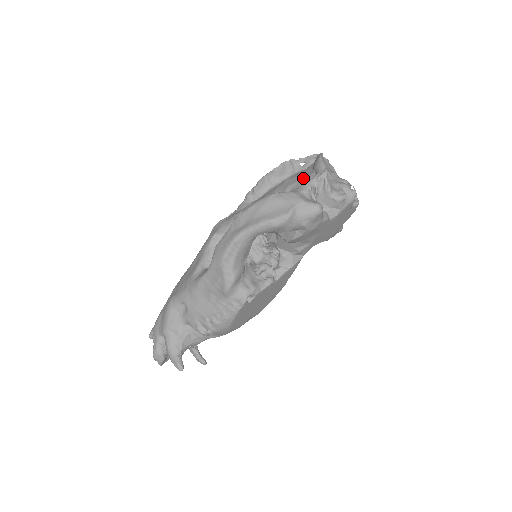
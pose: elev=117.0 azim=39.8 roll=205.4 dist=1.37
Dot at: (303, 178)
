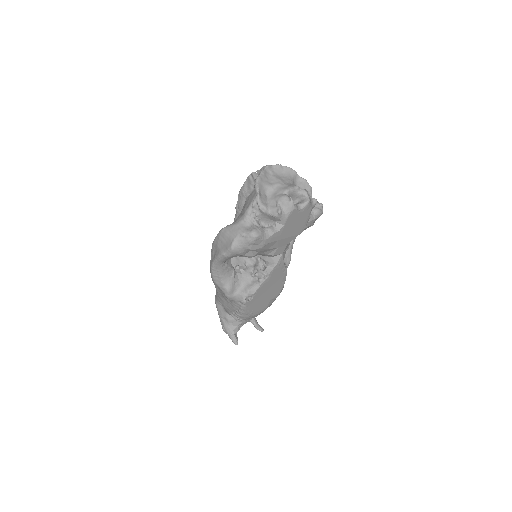
Dot at: (251, 200)
